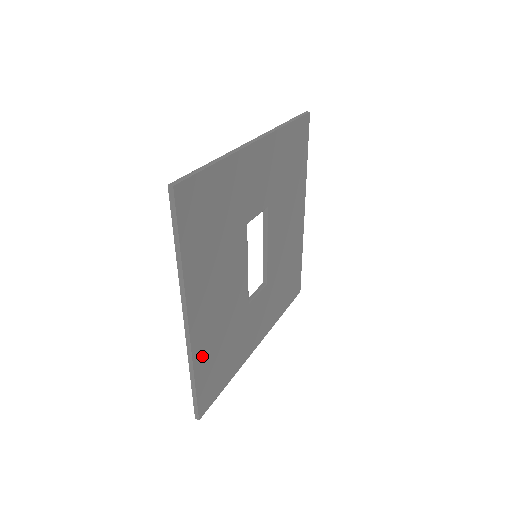
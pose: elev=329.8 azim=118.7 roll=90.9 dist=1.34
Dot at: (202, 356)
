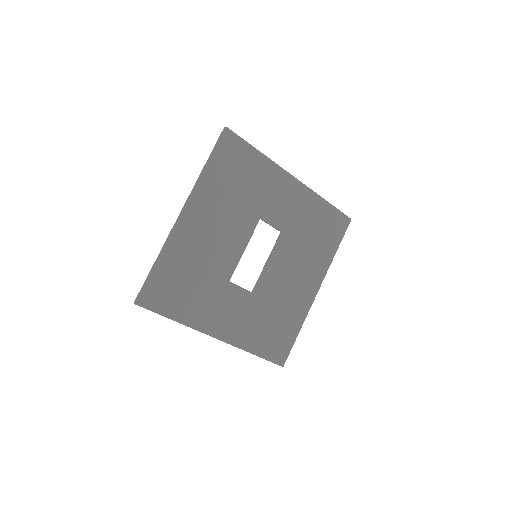
Dot at: (173, 254)
